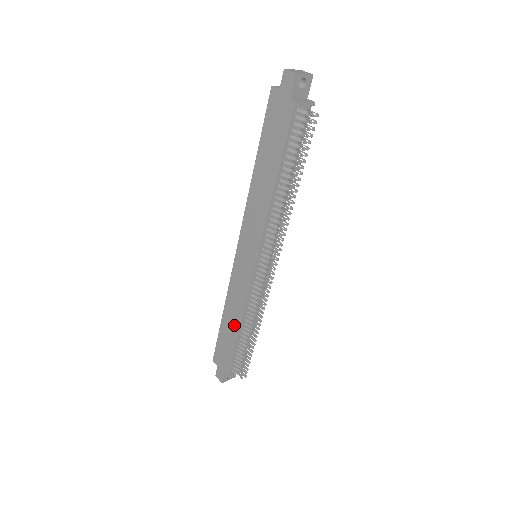
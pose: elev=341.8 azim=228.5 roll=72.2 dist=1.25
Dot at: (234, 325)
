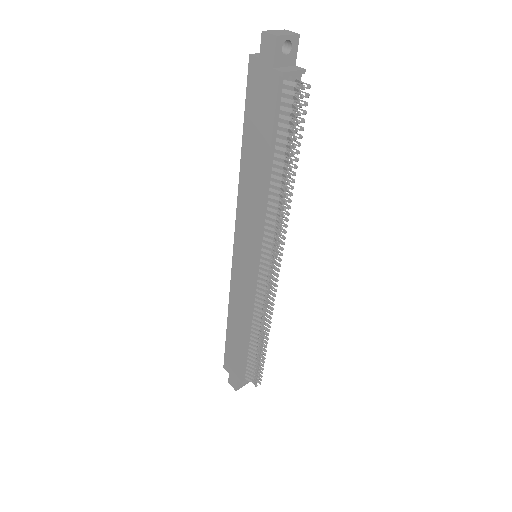
Dot at: (241, 332)
